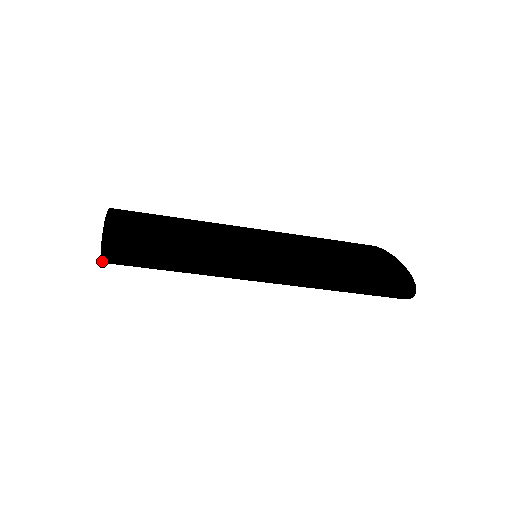
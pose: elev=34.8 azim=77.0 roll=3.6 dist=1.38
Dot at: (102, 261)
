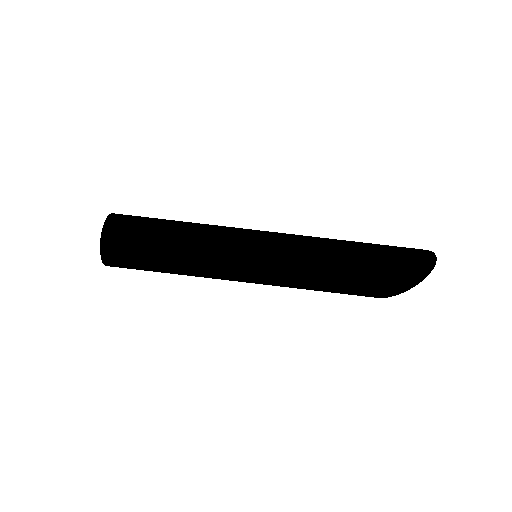
Dot at: (106, 221)
